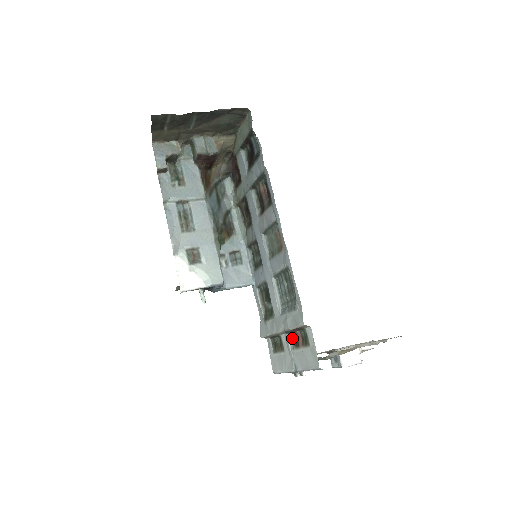
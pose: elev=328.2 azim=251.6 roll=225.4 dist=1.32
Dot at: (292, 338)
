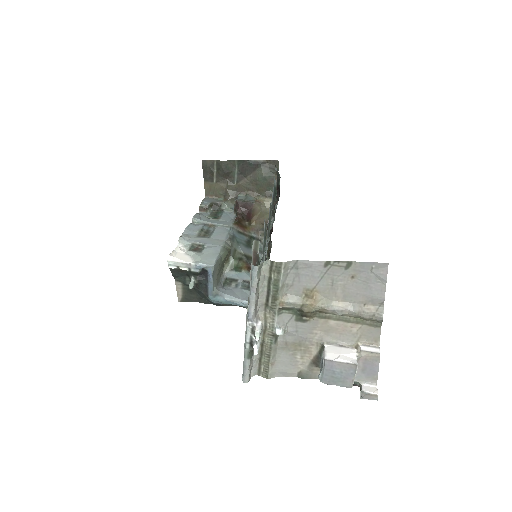
Dot at: occluded
